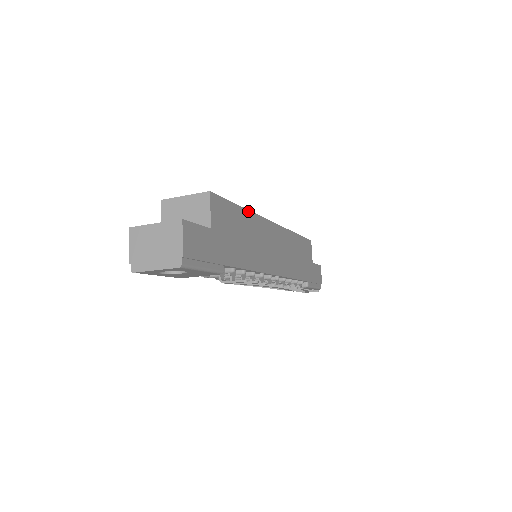
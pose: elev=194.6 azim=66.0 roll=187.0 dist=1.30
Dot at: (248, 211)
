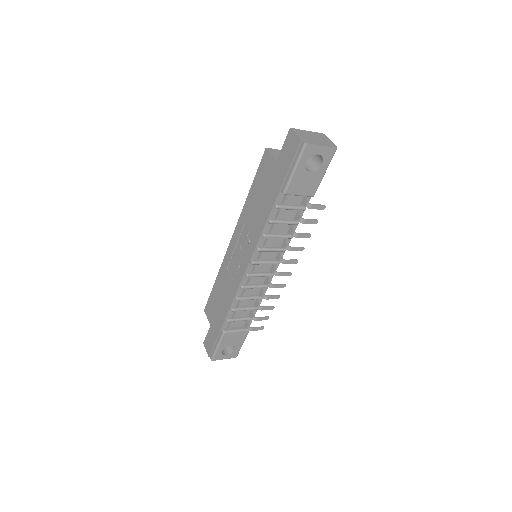
Dot at: occluded
